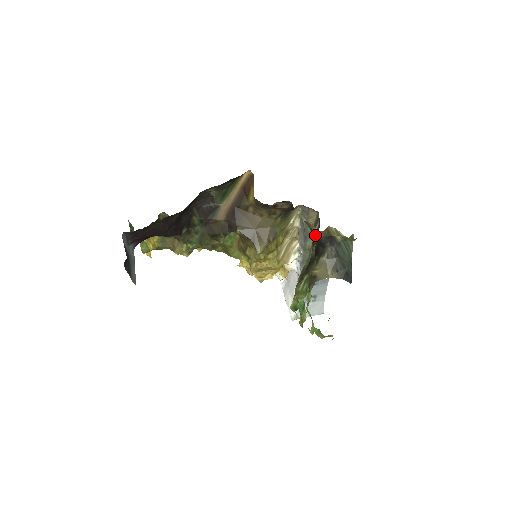
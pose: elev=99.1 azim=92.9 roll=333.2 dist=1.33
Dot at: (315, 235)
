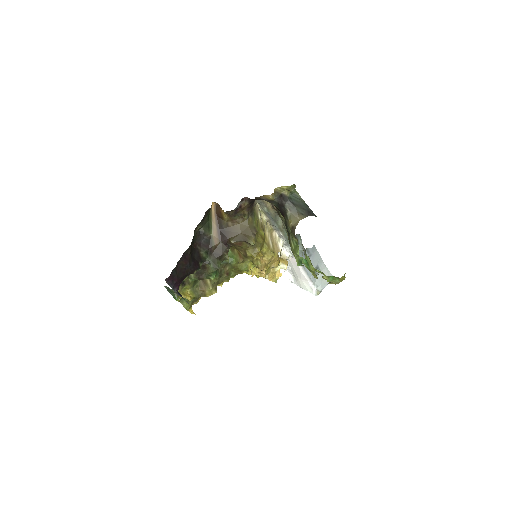
Dot at: (273, 203)
